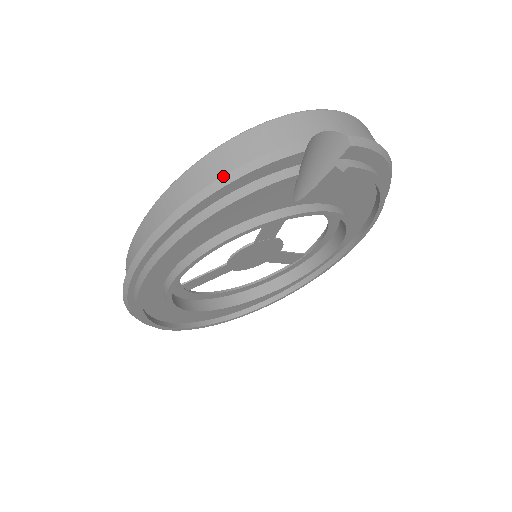
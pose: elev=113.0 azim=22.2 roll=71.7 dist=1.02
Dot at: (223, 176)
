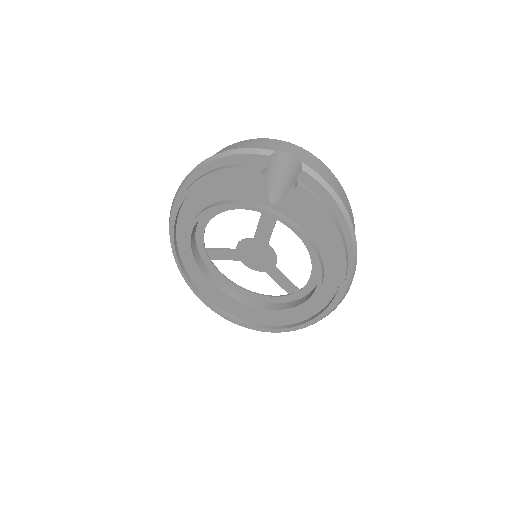
Dot at: (224, 151)
